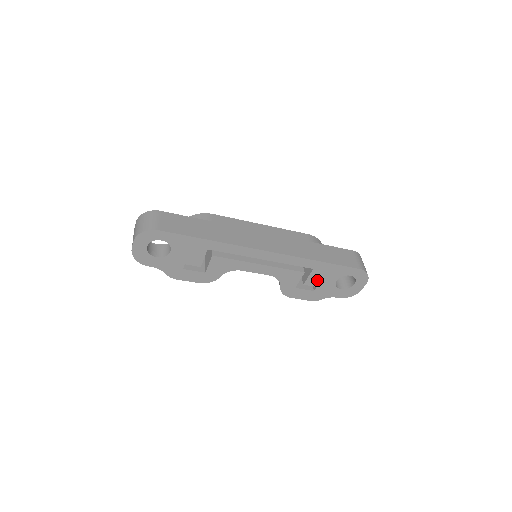
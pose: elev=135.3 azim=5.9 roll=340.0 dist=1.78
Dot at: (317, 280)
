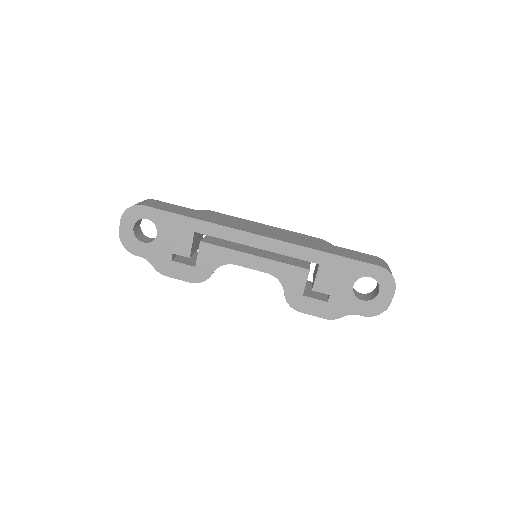
Dot at: (328, 283)
